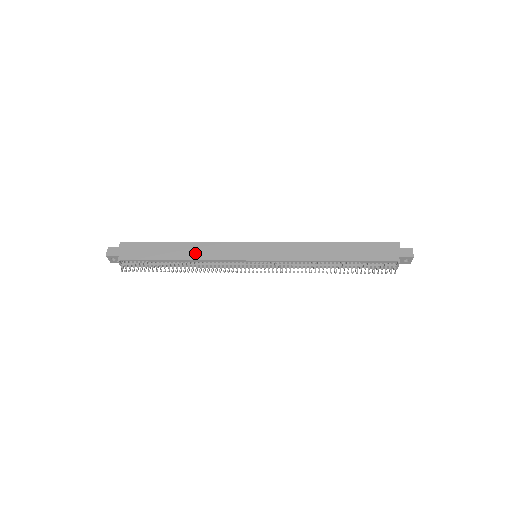
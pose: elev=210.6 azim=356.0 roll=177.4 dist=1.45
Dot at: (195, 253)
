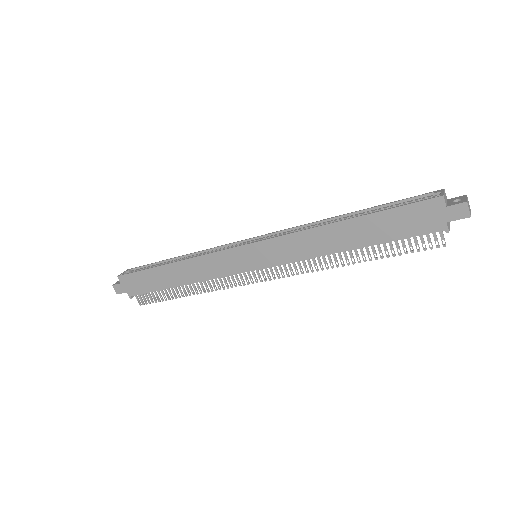
Dot at: (191, 274)
